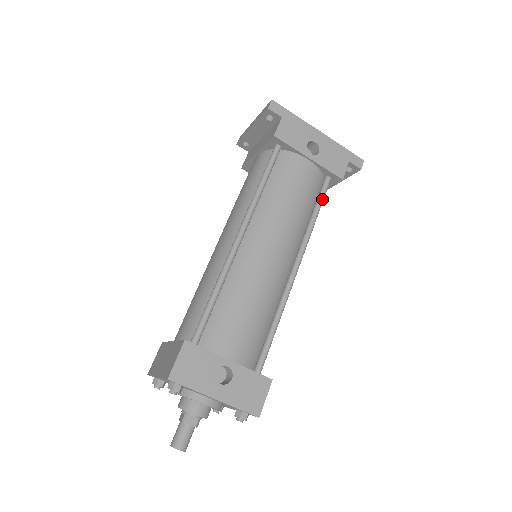
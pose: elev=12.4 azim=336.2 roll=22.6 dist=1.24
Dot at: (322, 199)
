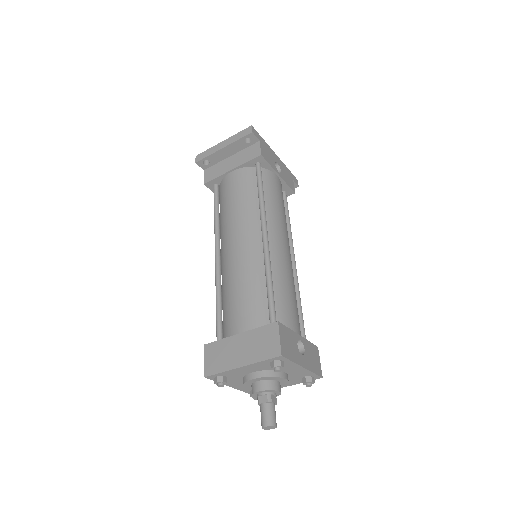
Dot at: occluded
